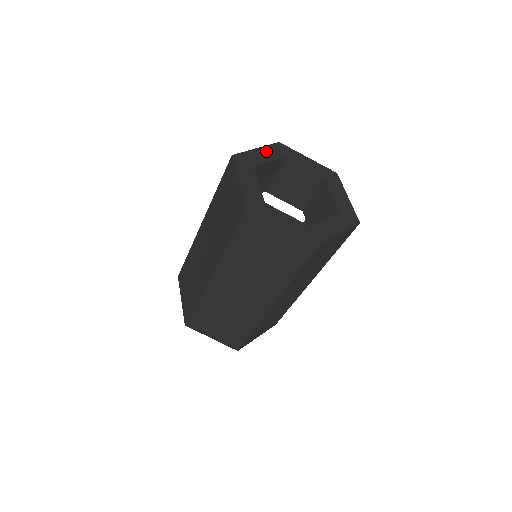
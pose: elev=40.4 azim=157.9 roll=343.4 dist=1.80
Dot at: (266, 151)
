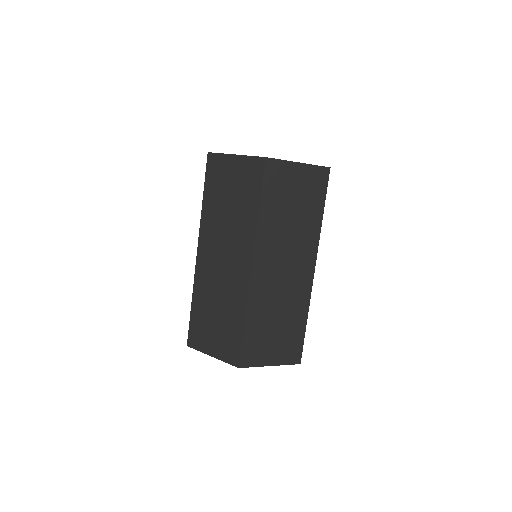
Dot at: occluded
